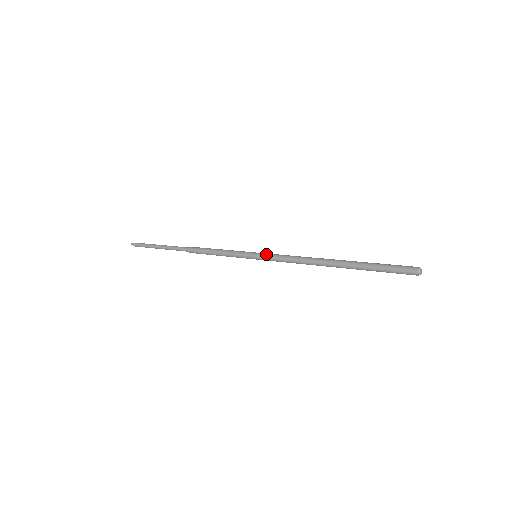
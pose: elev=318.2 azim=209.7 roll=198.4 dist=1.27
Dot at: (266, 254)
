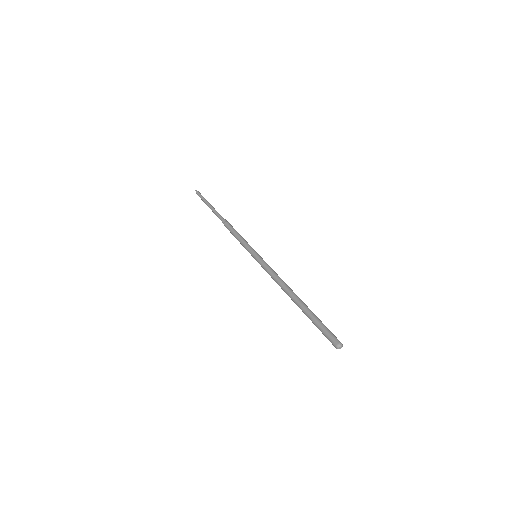
Dot at: (262, 259)
